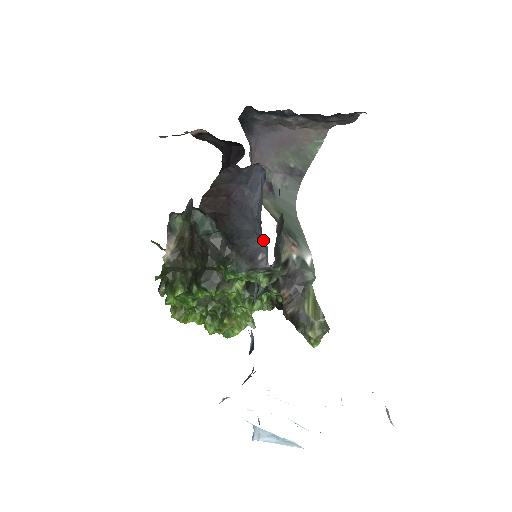
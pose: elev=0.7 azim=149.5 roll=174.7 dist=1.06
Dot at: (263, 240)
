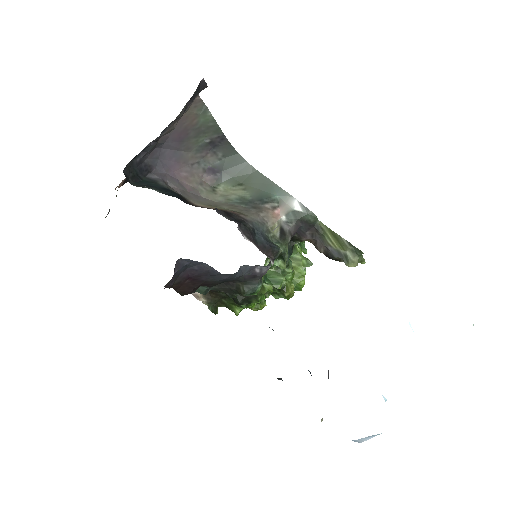
Dot at: (245, 265)
